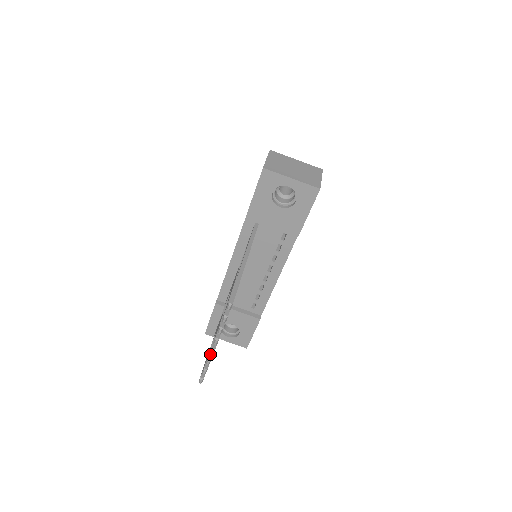
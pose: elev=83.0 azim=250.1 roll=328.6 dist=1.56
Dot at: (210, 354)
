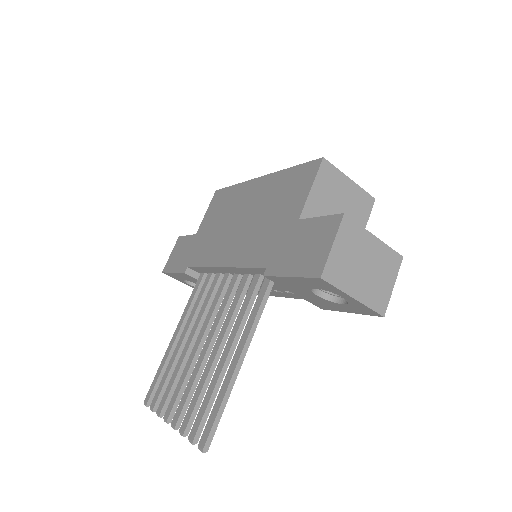
Dot at: (164, 421)
